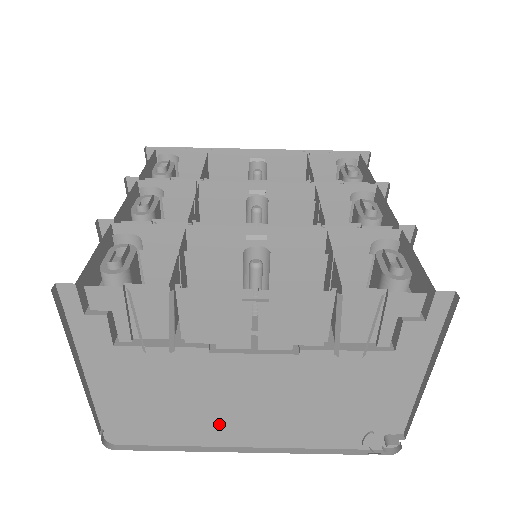
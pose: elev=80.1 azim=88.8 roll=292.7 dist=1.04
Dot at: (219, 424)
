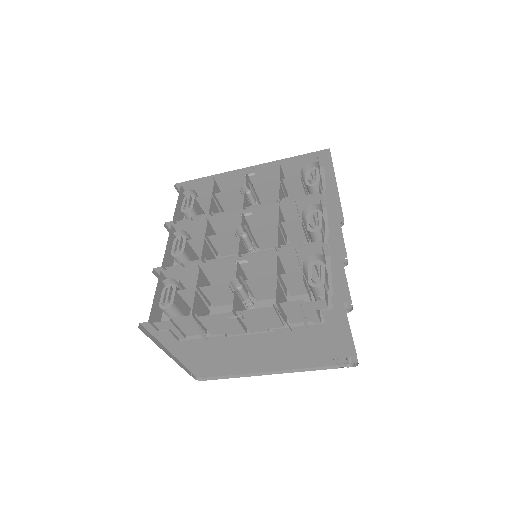
Dot at: (250, 364)
